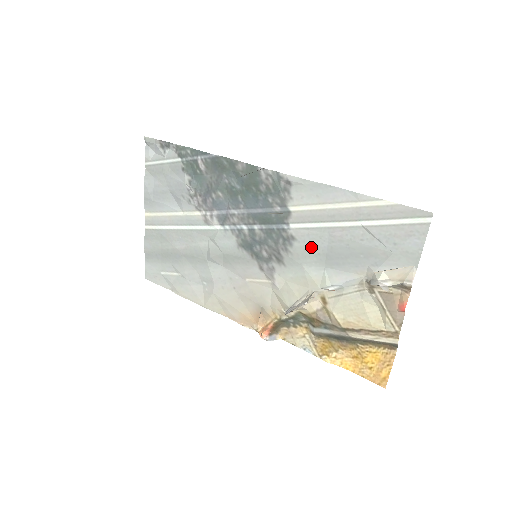
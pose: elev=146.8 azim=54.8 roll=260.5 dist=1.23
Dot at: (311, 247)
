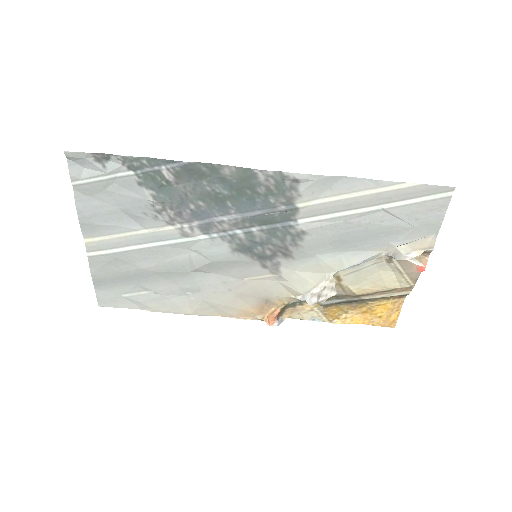
Dot at: (325, 237)
